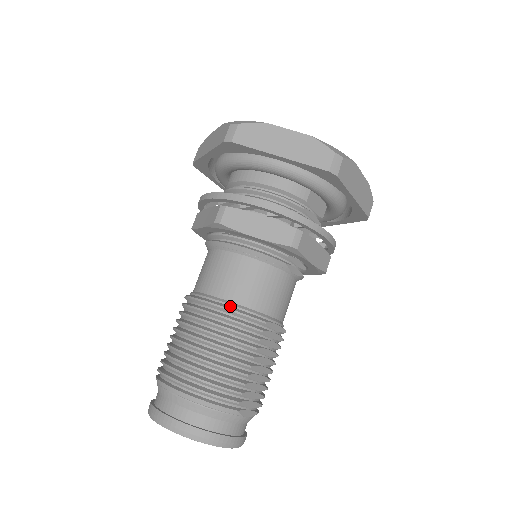
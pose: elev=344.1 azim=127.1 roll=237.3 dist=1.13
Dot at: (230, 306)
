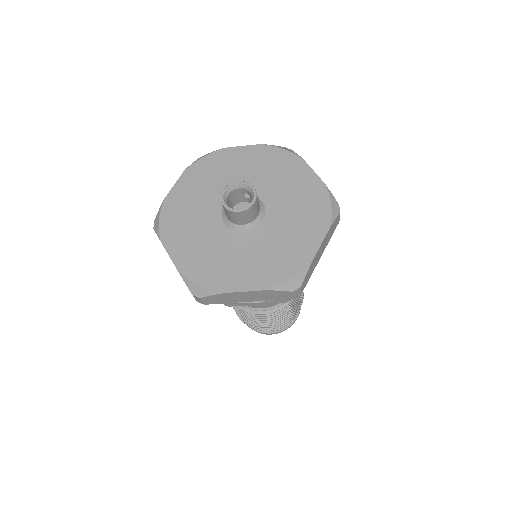
Dot at: (261, 311)
